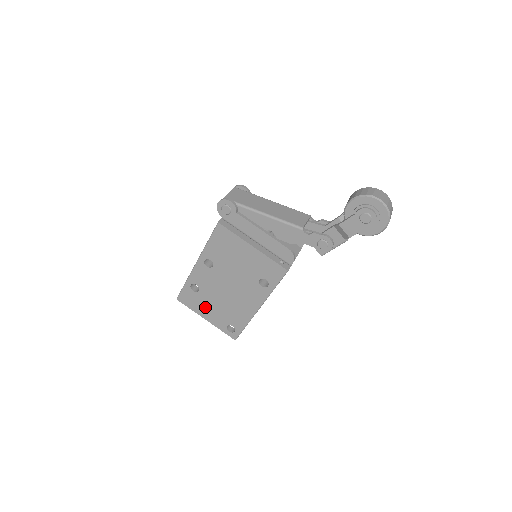
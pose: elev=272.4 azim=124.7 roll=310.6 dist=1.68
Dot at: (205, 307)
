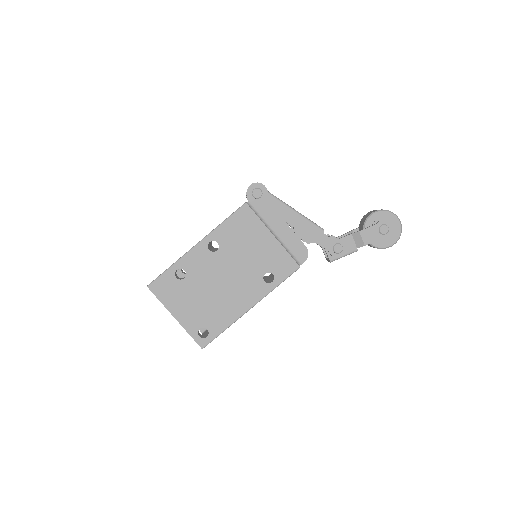
Dot at: (182, 301)
